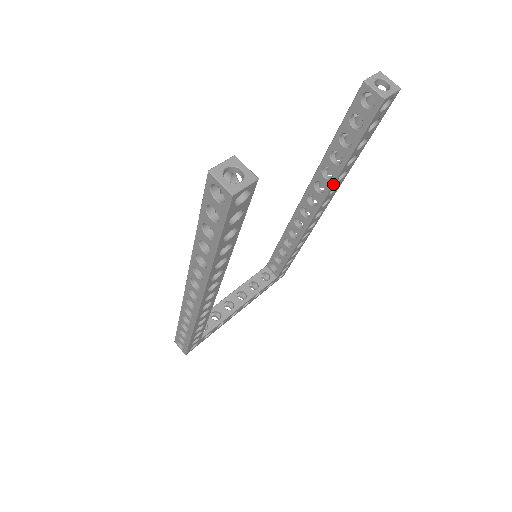
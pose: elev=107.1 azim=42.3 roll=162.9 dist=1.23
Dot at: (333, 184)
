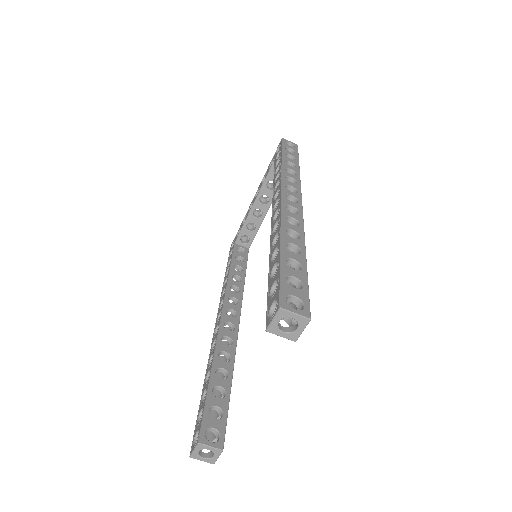
Dot at: occluded
